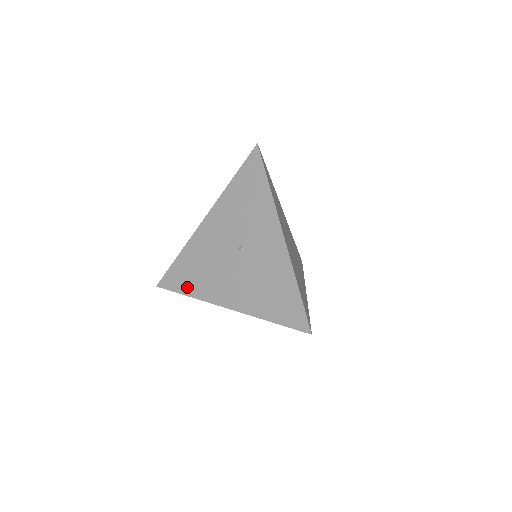
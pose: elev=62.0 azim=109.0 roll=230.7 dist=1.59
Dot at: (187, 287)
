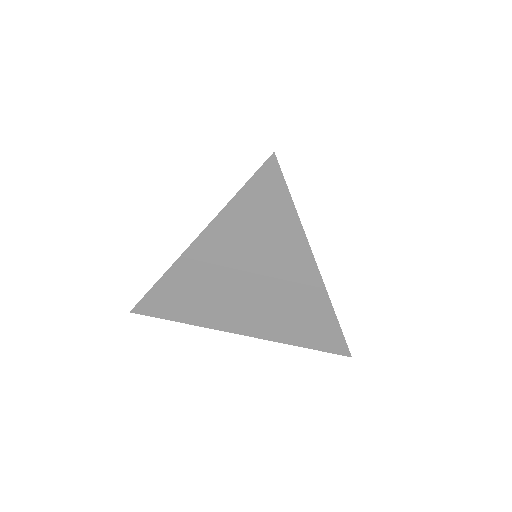
Dot at: occluded
